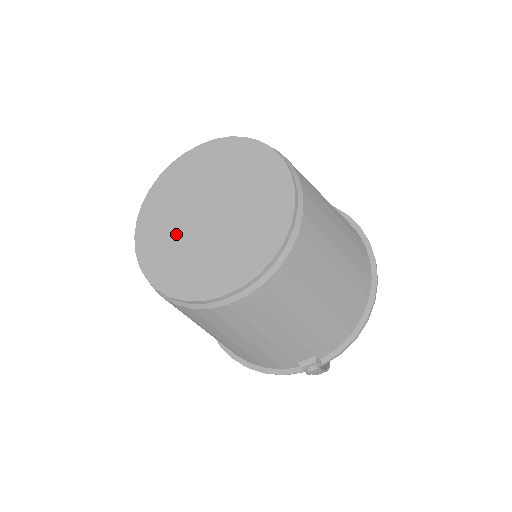
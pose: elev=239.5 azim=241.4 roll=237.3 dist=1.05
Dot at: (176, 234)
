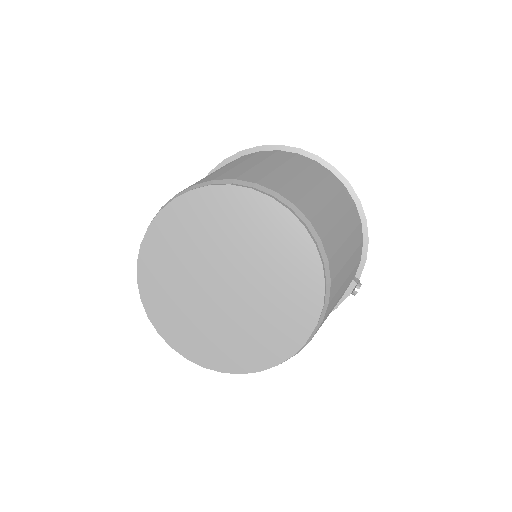
Dot at: (212, 321)
